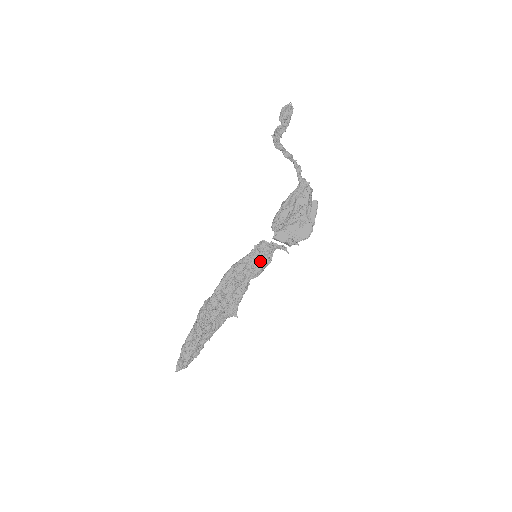
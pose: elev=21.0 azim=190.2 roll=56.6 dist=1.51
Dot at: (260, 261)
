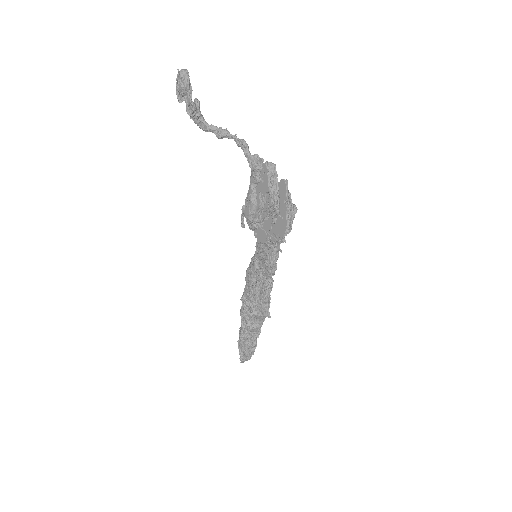
Dot at: (264, 260)
